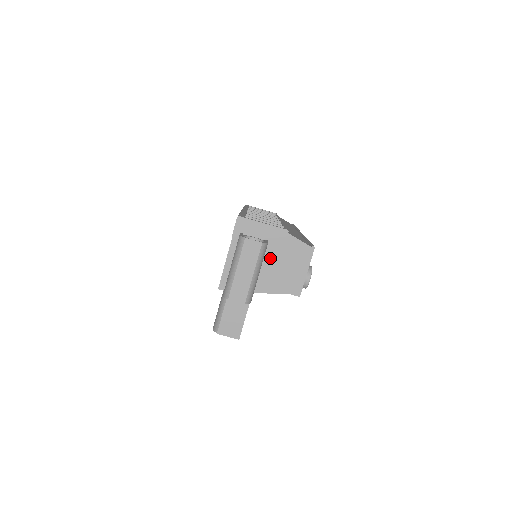
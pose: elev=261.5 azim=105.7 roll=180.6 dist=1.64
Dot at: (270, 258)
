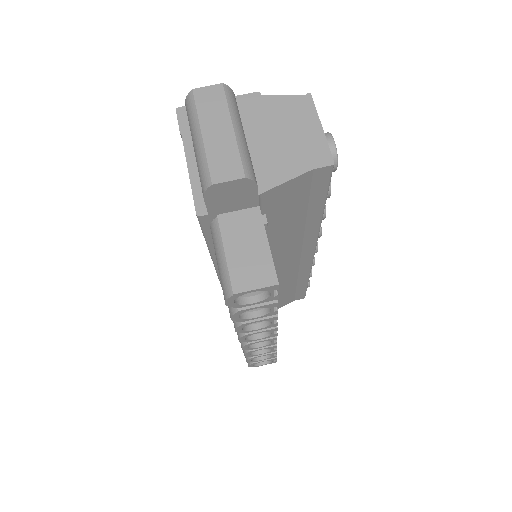
Dot at: (254, 136)
